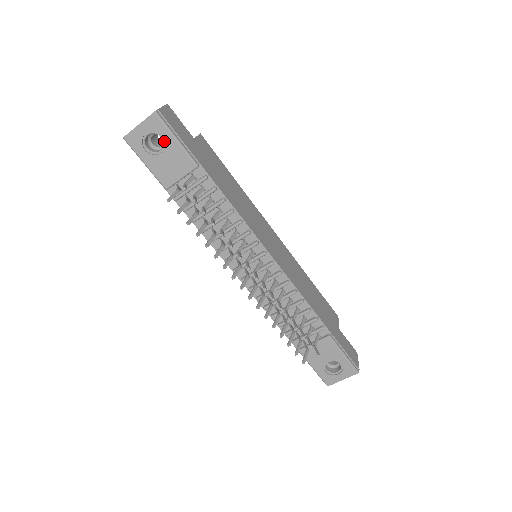
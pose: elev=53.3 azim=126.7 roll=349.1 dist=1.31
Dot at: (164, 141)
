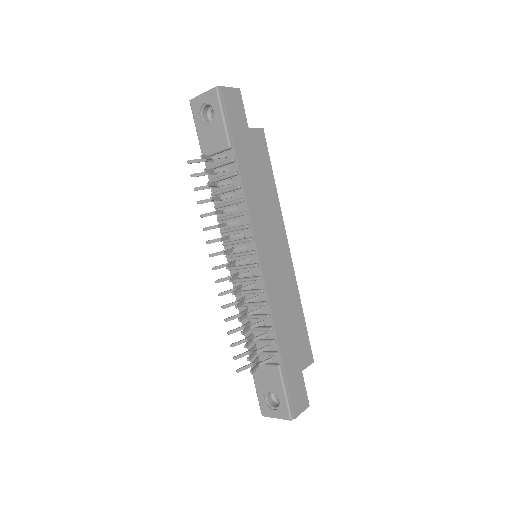
Dot at: (214, 115)
